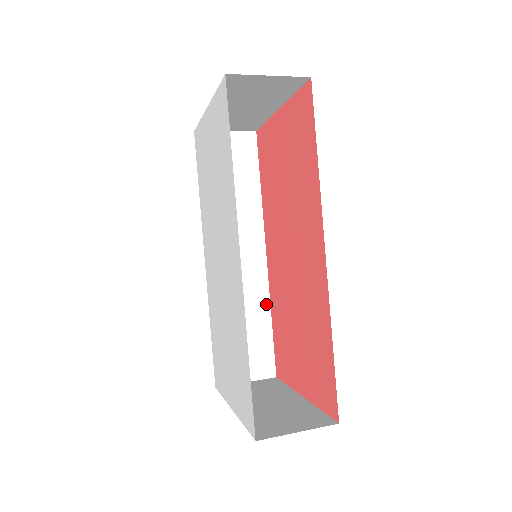
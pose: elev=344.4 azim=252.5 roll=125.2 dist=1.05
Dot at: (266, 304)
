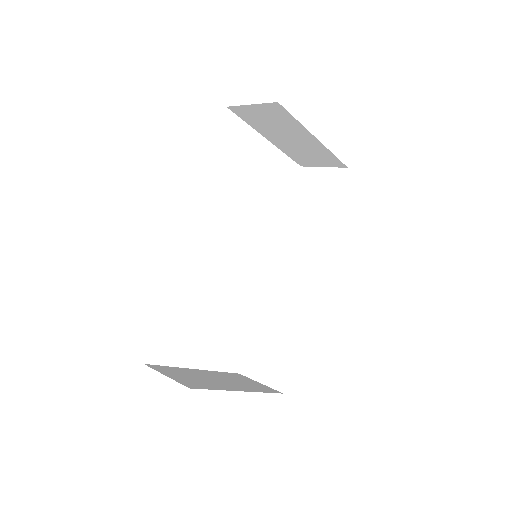
Dot at: (300, 322)
